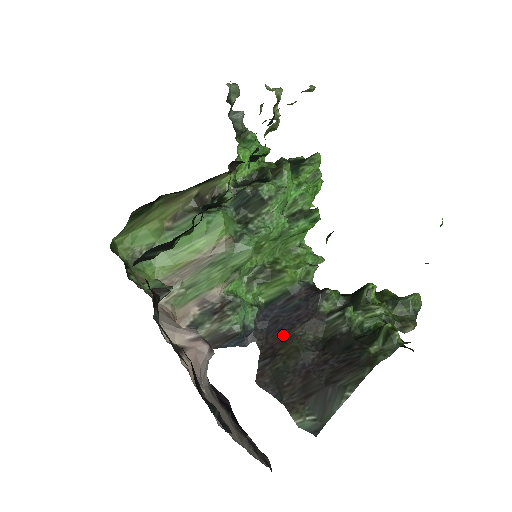
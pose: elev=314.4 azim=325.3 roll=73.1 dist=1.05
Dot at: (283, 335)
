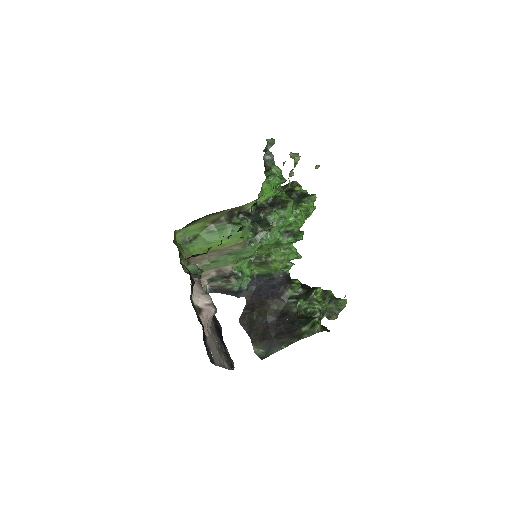
Dot at: (261, 300)
